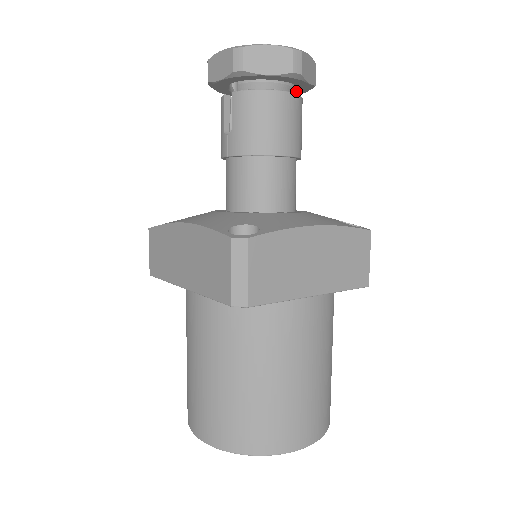
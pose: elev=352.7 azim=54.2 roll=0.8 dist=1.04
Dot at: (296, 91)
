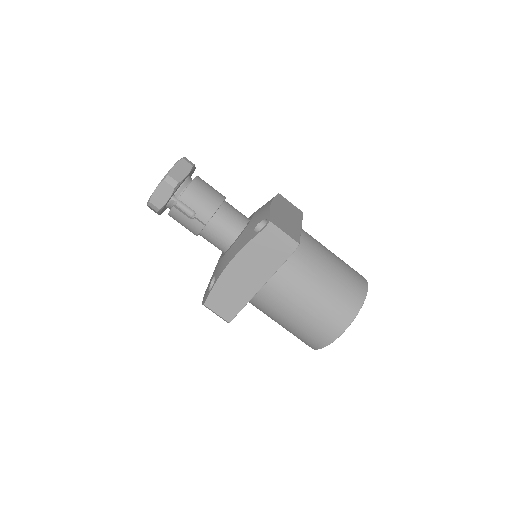
Dot at: occluded
